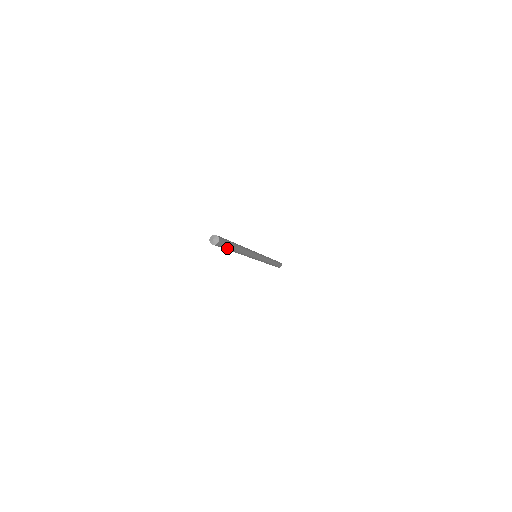
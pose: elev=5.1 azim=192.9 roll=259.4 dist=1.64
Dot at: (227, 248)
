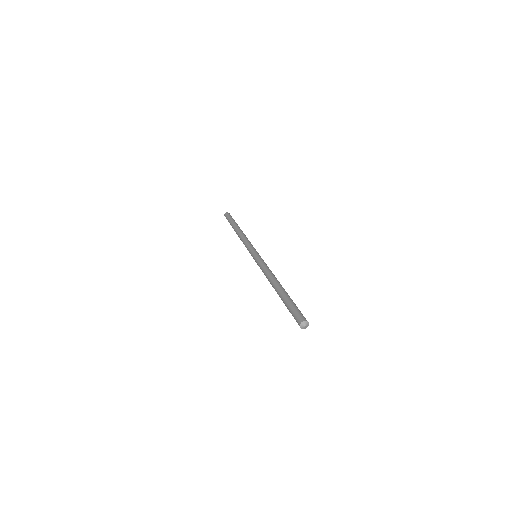
Dot at: occluded
